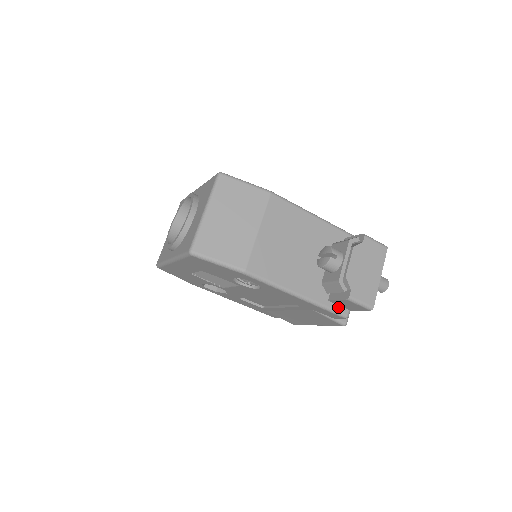
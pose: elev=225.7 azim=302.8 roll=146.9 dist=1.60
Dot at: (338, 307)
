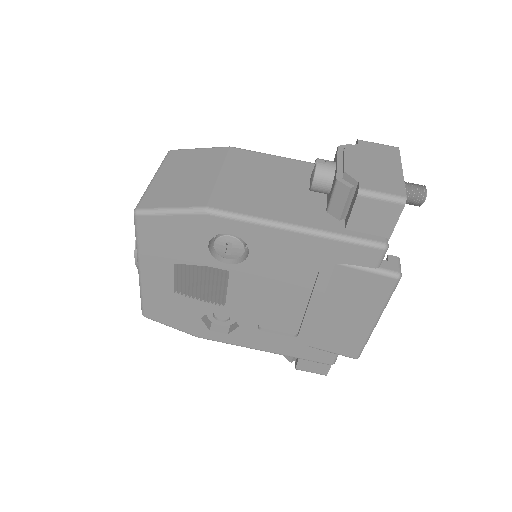
Dot at: (365, 235)
